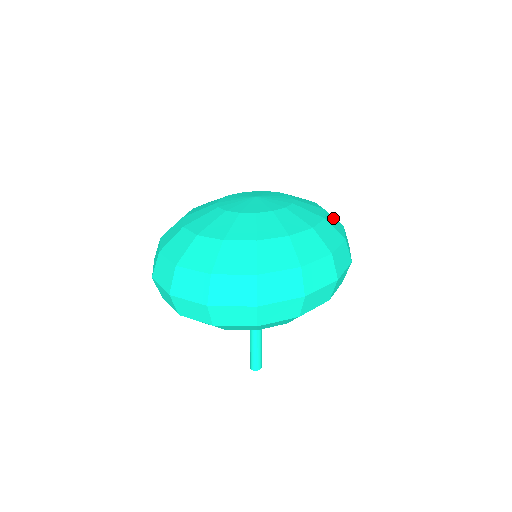
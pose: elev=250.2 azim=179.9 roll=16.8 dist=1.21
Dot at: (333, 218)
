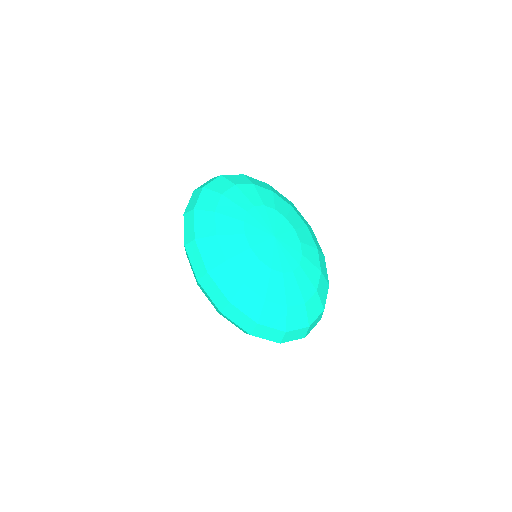
Dot at: (294, 208)
